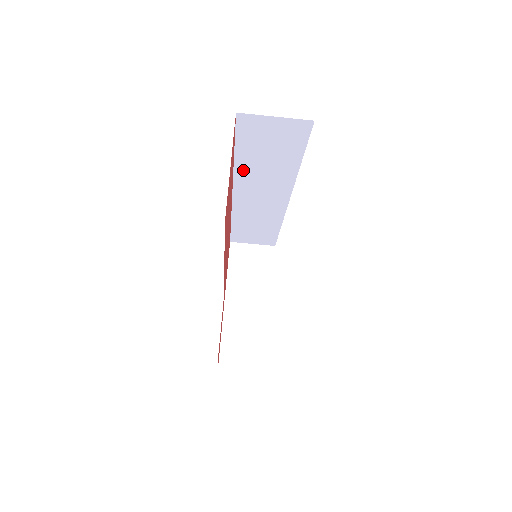
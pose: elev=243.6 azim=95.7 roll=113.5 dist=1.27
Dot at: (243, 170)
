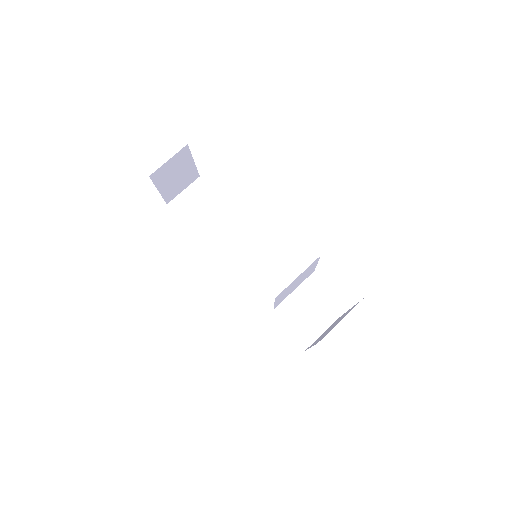
Dot at: (212, 242)
